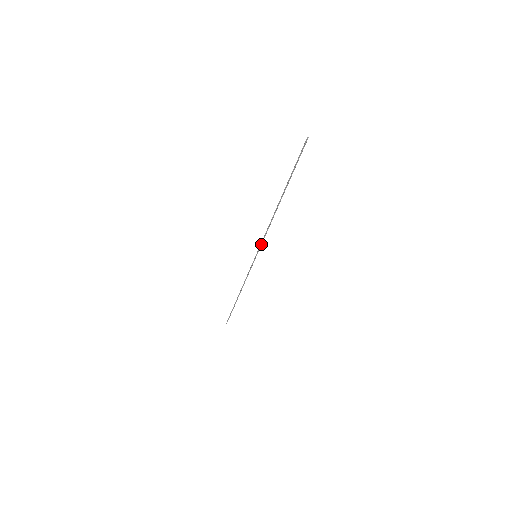
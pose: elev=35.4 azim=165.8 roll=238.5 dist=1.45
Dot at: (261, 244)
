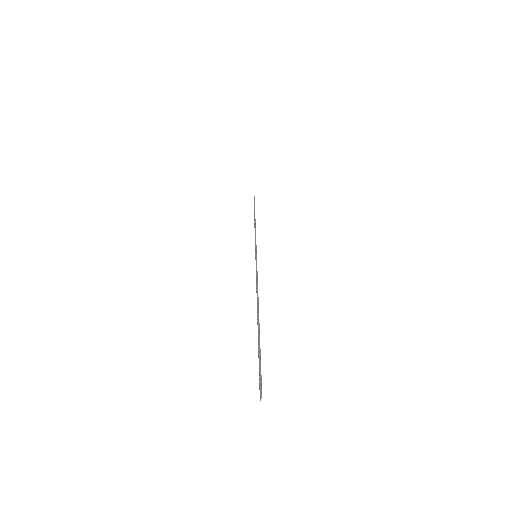
Dot at: (256, 266)
